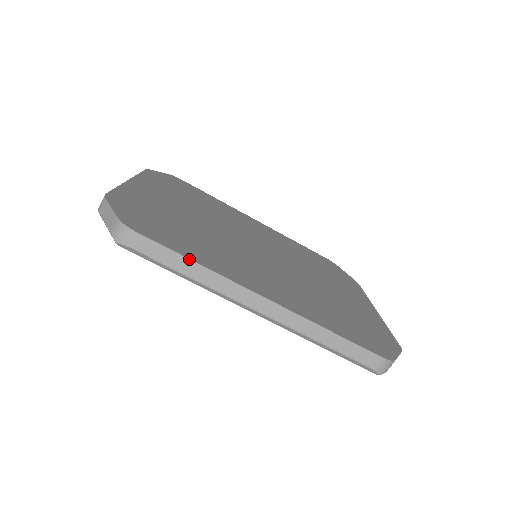
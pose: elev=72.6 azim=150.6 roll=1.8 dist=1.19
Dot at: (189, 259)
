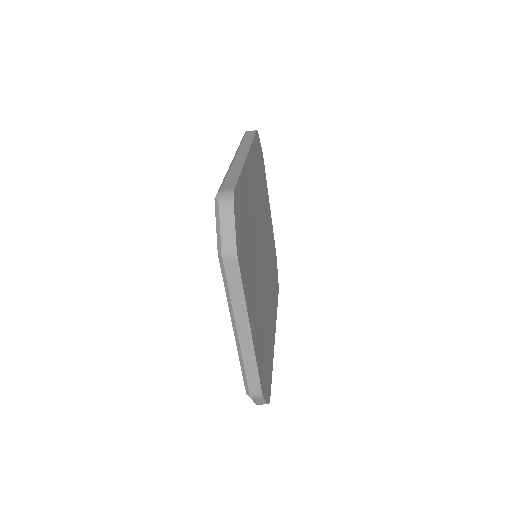
Dot at: occluded
